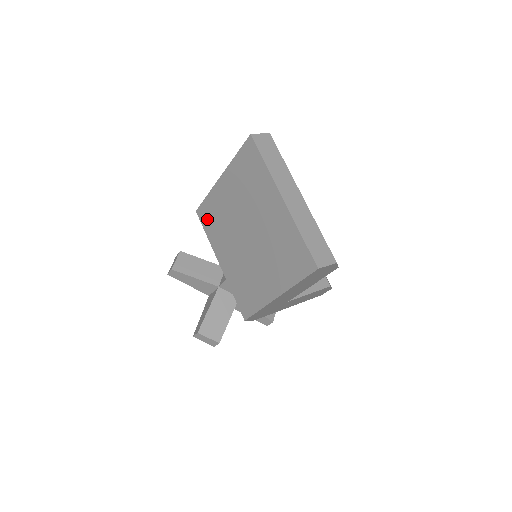
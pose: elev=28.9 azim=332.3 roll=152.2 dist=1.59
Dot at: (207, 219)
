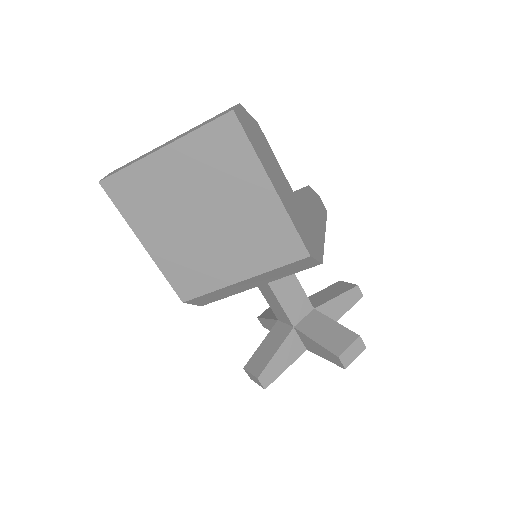
Dot at: (190, 285)
